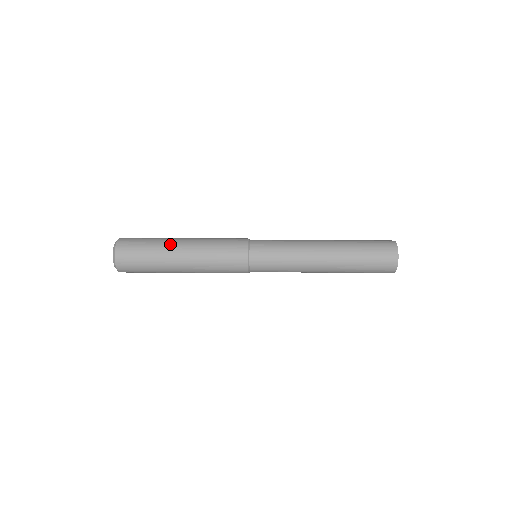
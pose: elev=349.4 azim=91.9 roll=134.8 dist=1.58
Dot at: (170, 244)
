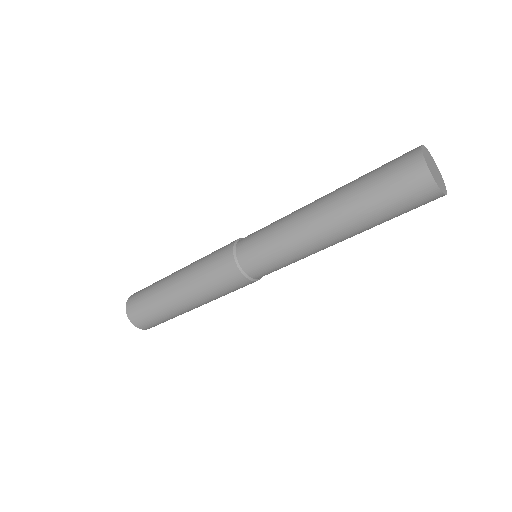
Dot at: occluded
